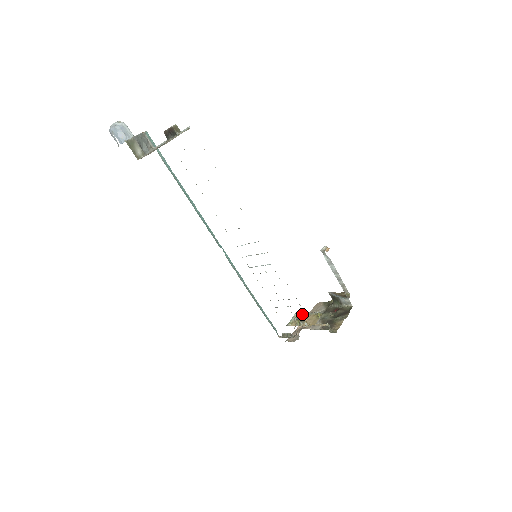
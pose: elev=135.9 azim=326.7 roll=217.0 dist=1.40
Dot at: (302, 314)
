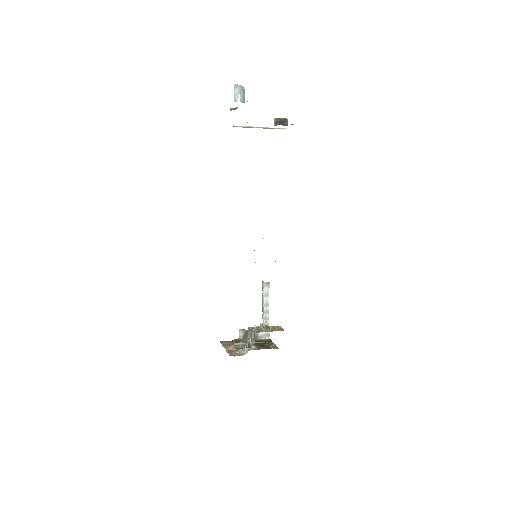
Dot at: (262, 325)
